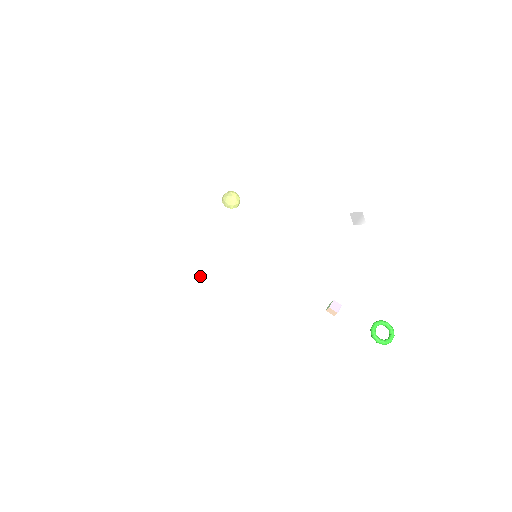
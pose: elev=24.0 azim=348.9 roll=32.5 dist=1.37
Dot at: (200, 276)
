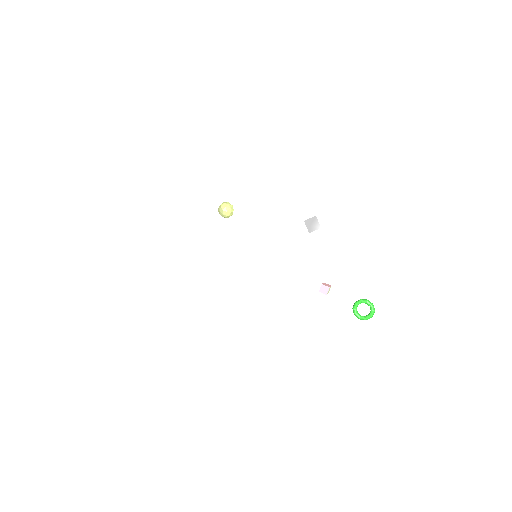
Dot at: (221, 283)
